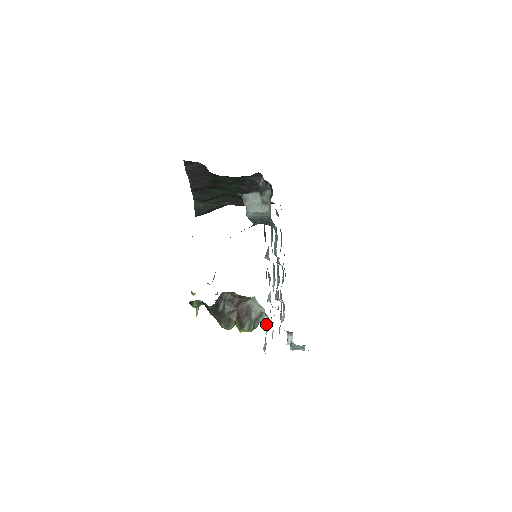
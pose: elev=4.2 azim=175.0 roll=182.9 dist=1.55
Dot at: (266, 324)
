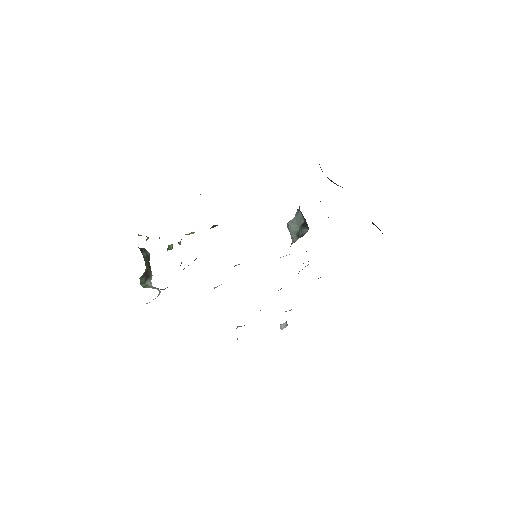
Dot at: (158, 295)
